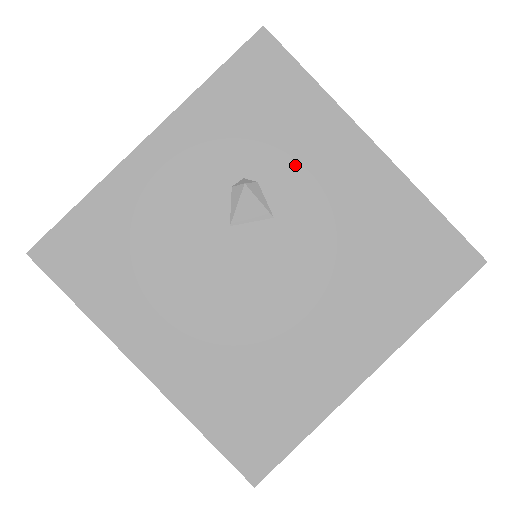
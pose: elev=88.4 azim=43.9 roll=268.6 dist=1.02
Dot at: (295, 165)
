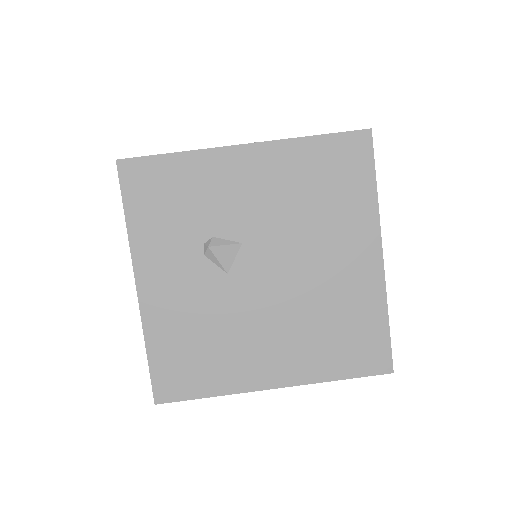
Dot at: (219, 206)
